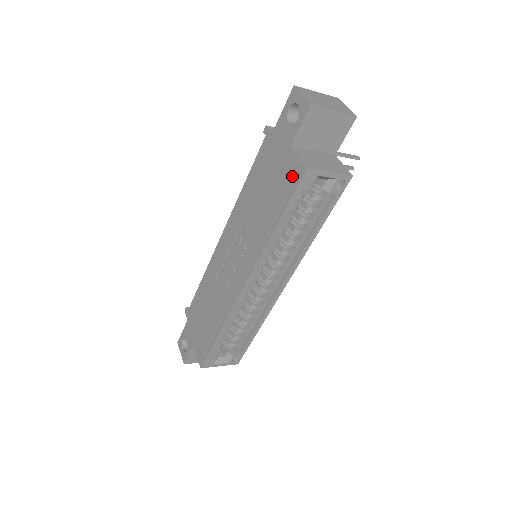
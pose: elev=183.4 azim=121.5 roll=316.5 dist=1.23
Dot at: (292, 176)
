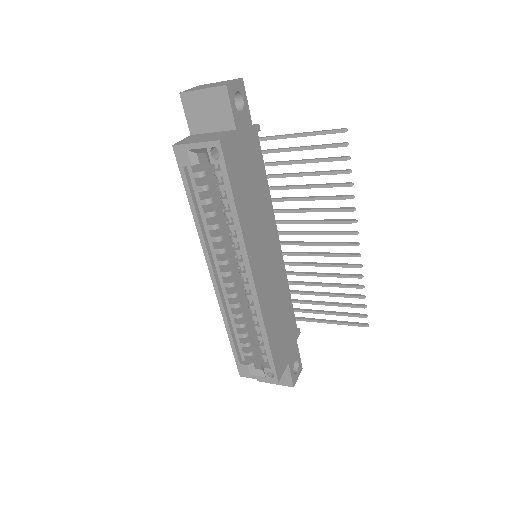
Dot at: occluded
